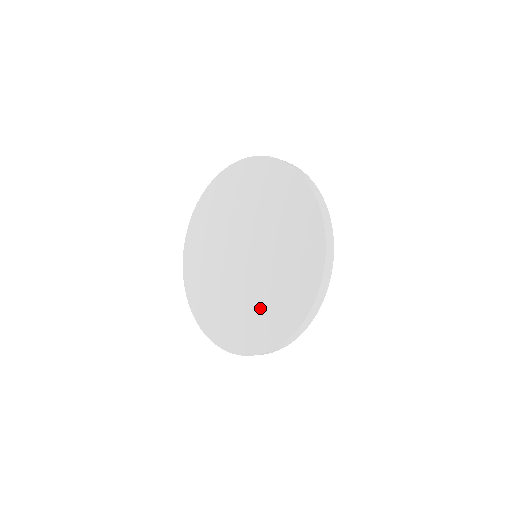
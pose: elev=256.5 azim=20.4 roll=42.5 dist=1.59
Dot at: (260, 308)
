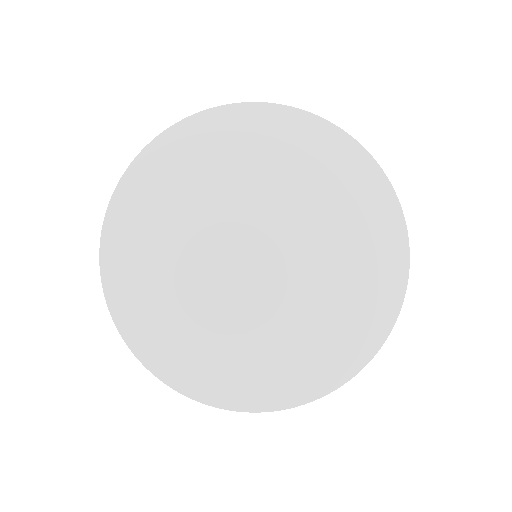
Dot at: (313, 327)
